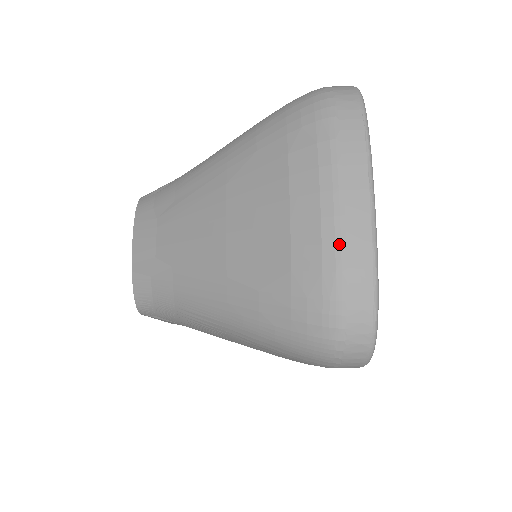
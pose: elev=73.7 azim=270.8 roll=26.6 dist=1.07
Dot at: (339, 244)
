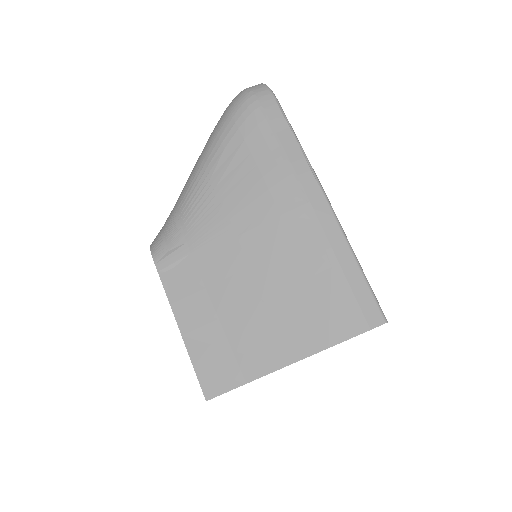
Dot at: occluded
